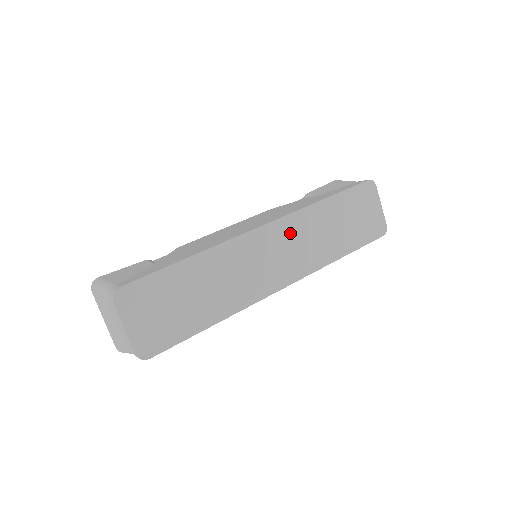
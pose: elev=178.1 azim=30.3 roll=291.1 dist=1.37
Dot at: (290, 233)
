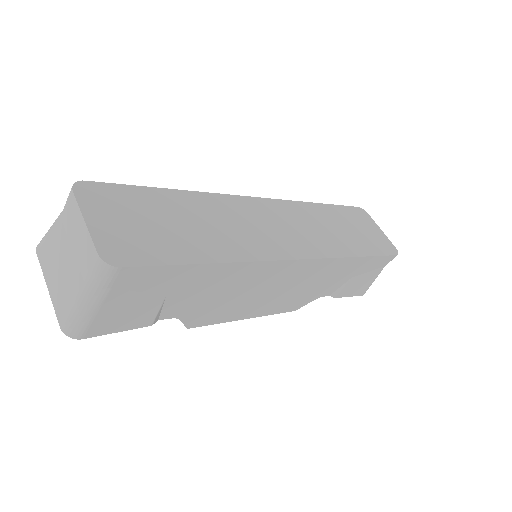
Dot at: (291, 215)
